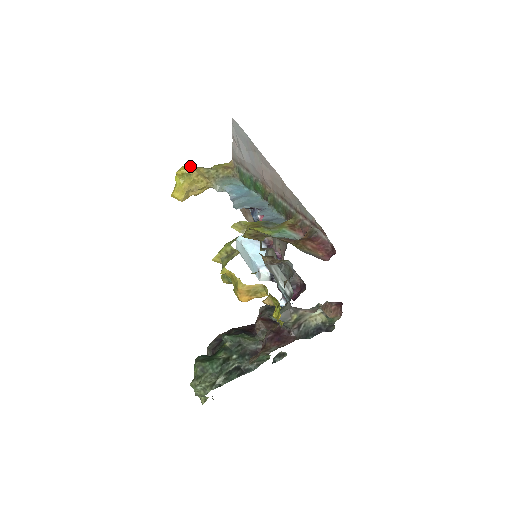
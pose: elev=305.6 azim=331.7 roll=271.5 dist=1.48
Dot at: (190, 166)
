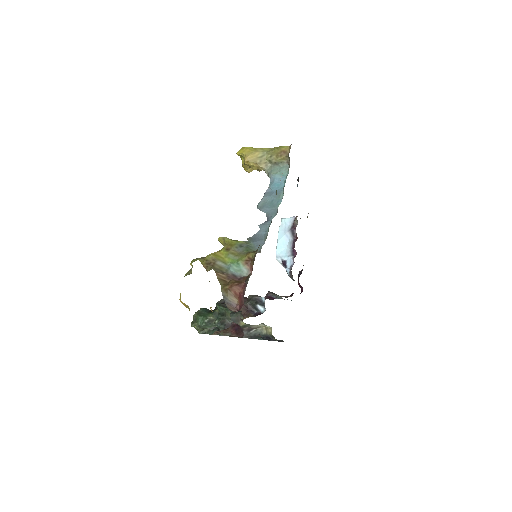
Dot at: (246, 149)
